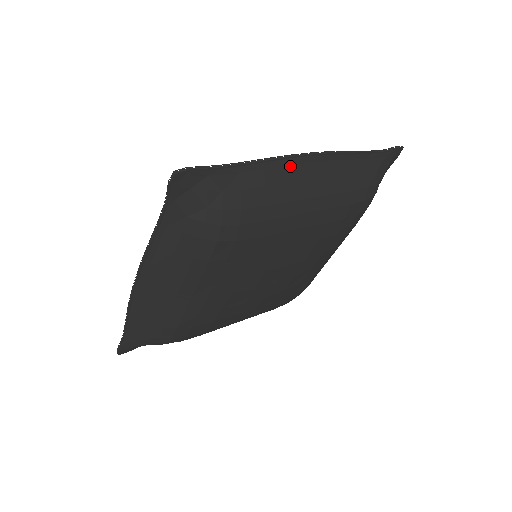
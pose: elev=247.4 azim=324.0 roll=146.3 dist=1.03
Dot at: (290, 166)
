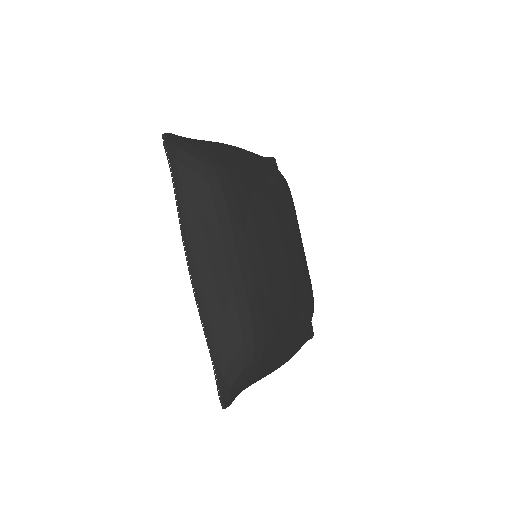
Dot at: (224, 148)
